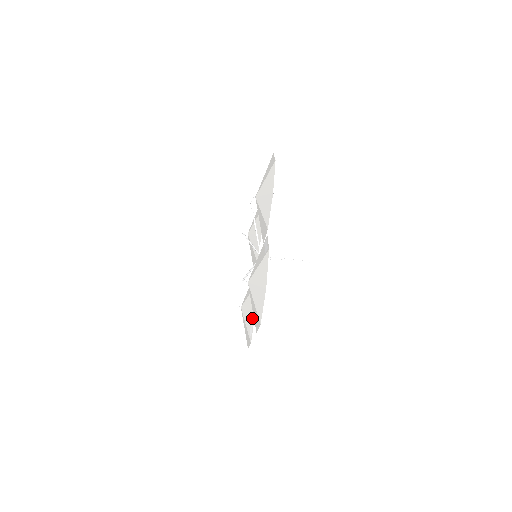
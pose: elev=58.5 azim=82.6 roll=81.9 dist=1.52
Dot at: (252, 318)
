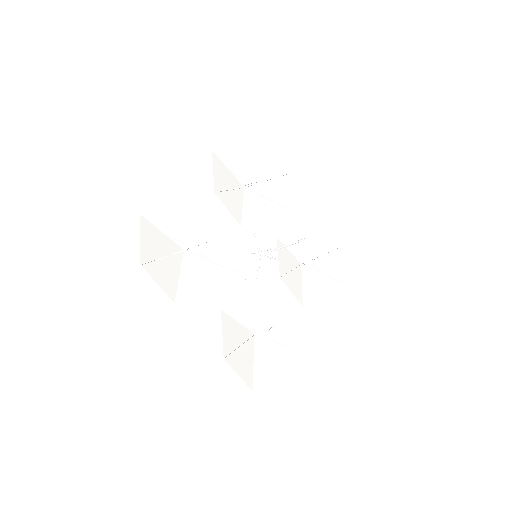
Dot at: (307, 302)
